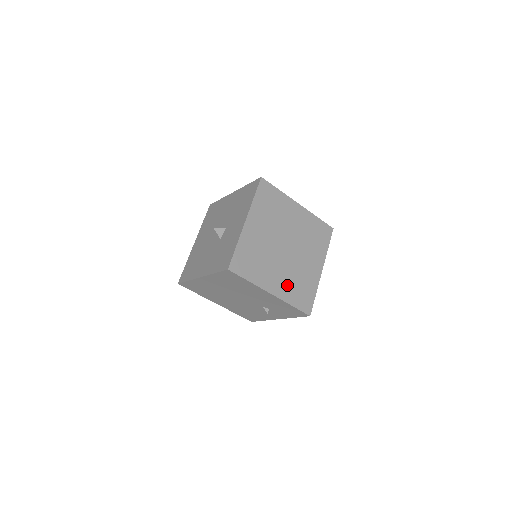
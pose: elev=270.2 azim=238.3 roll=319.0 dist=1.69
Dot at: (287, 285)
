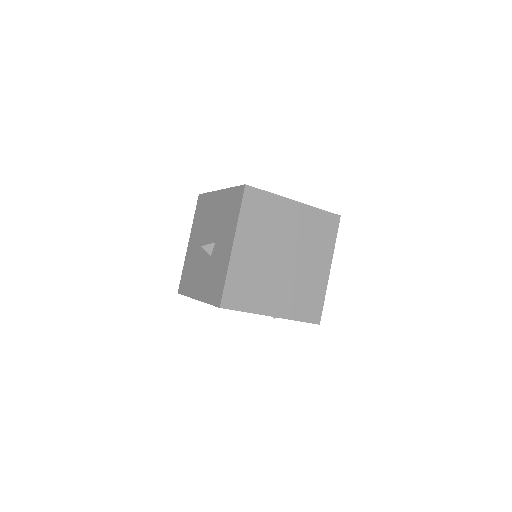
Dot at: (290, 301)
